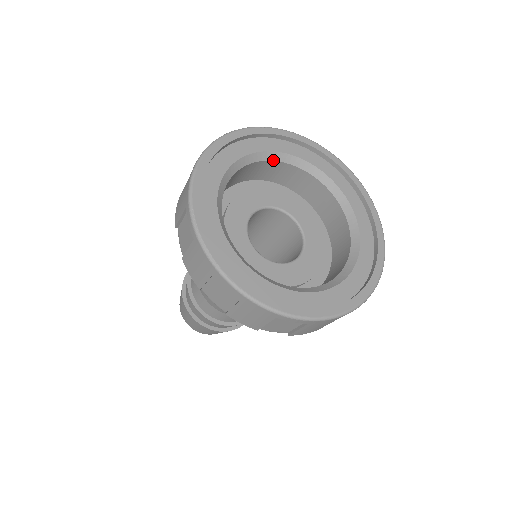
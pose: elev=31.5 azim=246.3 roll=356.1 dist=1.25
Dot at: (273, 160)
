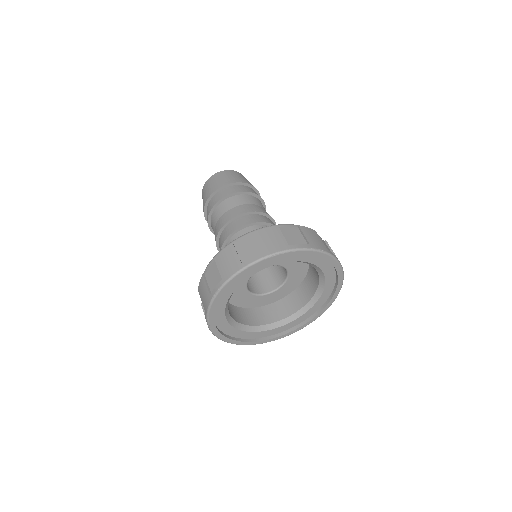
Dot at: occluded
